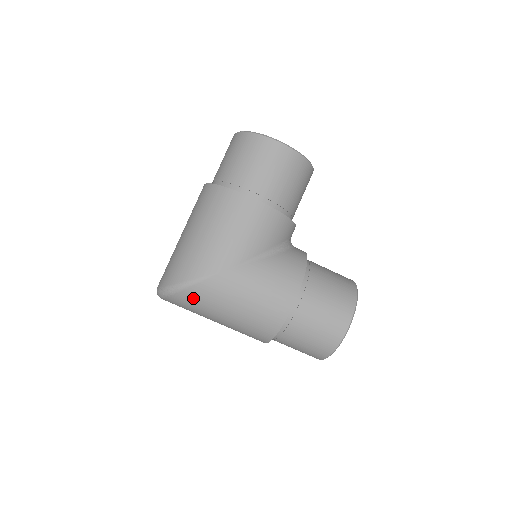
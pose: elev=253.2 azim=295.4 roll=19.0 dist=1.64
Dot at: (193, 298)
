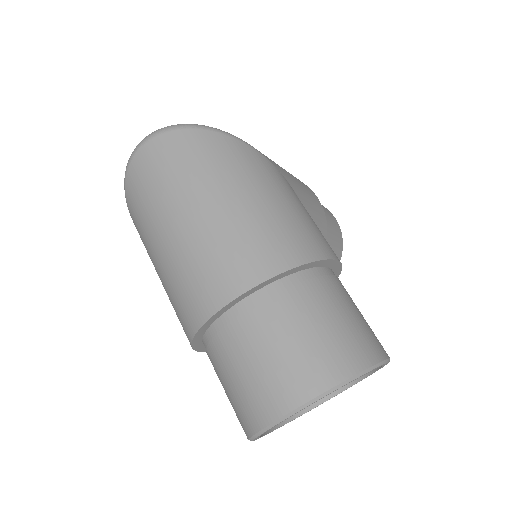
Dot at: (219, 148)
